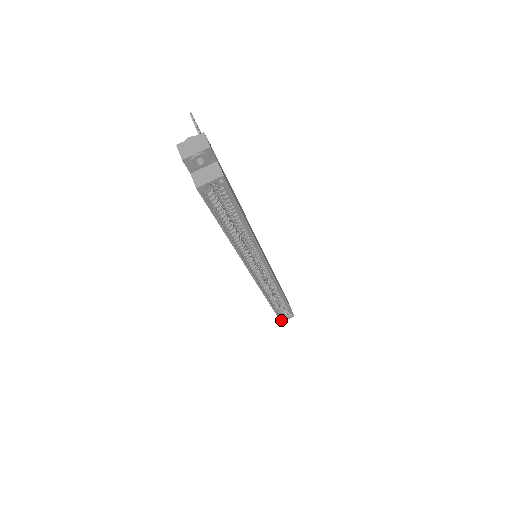
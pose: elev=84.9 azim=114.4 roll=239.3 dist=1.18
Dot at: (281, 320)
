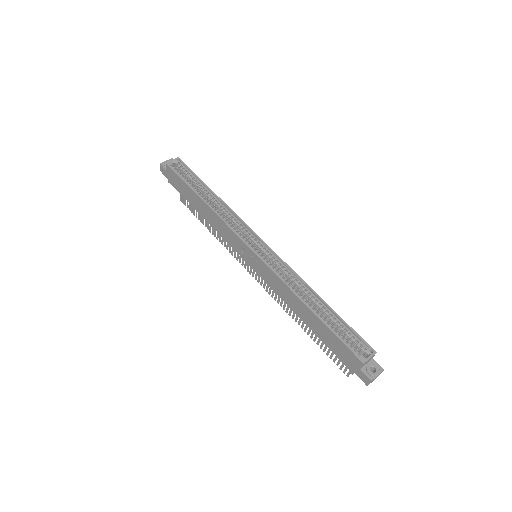
Dot at: (359, 358)
